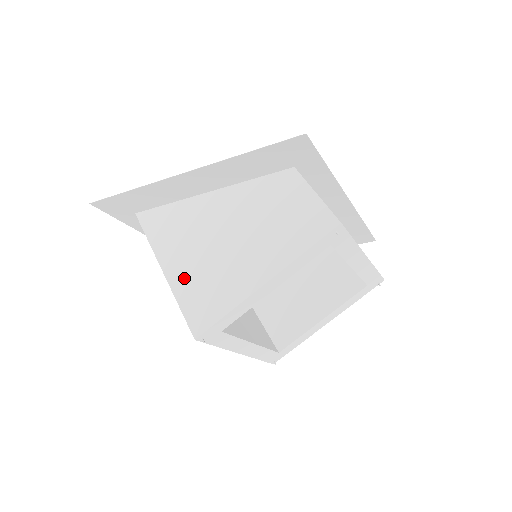
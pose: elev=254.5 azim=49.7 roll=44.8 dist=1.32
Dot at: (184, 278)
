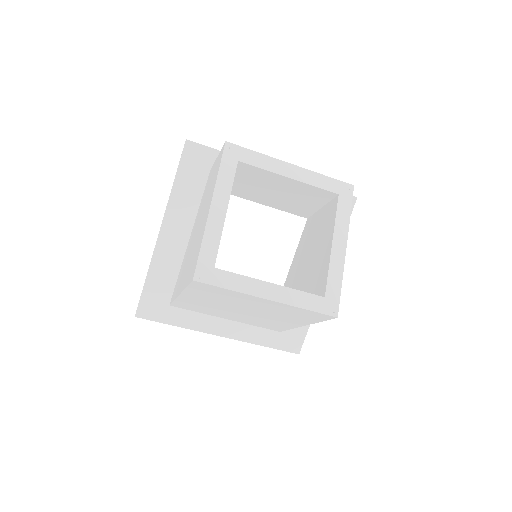
Dot at: (186, 276)
